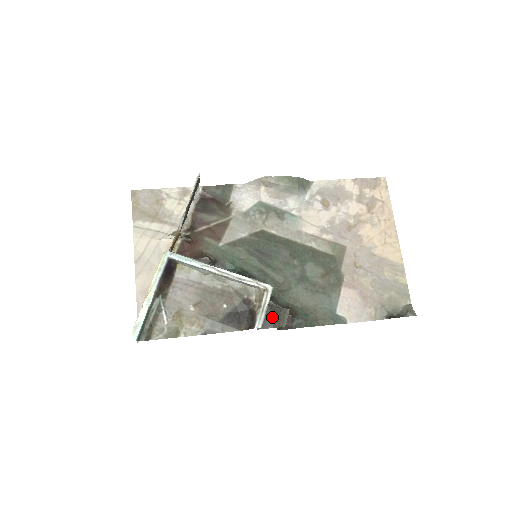
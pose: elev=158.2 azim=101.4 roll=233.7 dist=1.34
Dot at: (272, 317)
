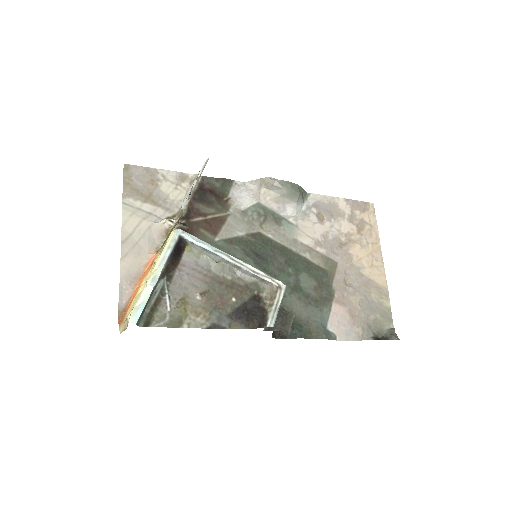
Dot at: (279, 319)
